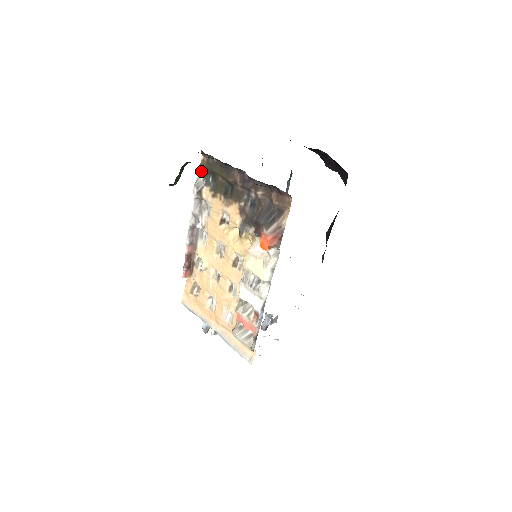
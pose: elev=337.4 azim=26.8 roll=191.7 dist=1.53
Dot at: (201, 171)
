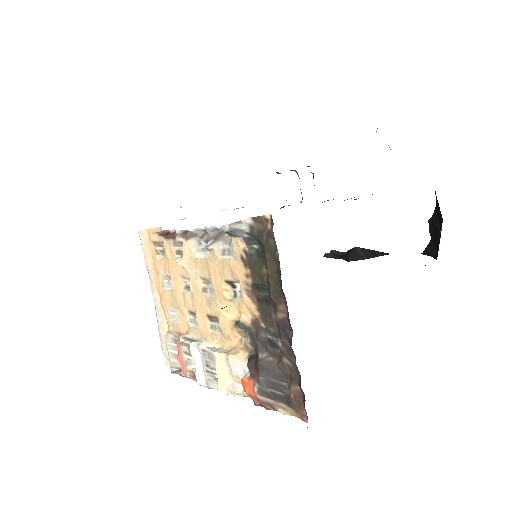
Dot at: (253, 222)
